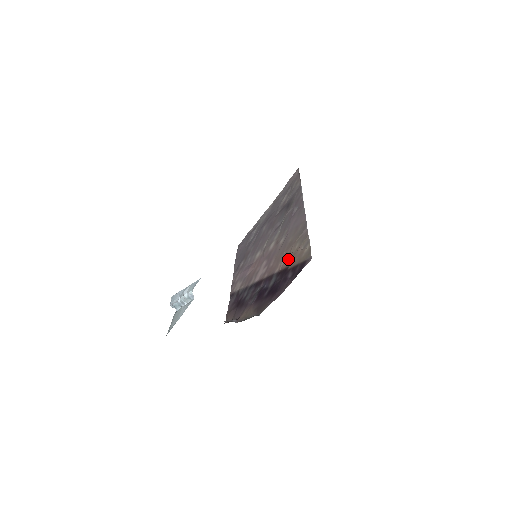
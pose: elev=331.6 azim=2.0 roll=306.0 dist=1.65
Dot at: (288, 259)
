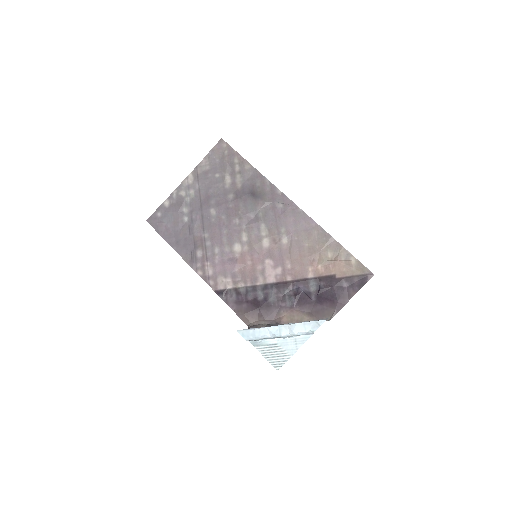
Dot at: (325, 267)
